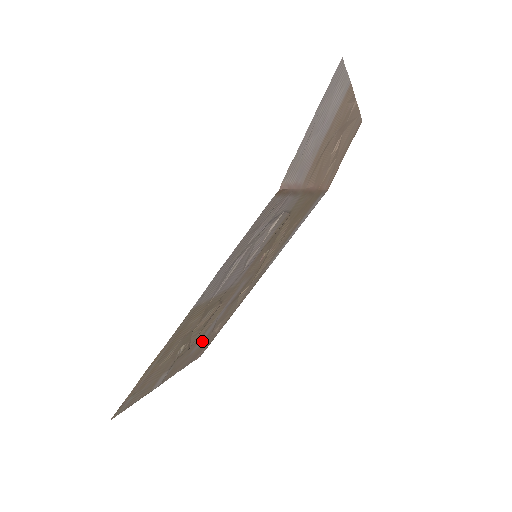
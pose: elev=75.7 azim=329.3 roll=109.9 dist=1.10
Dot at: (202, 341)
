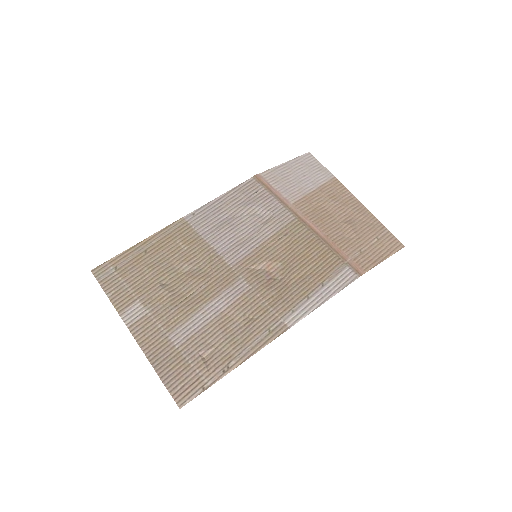
Dot at: (187, 339)
